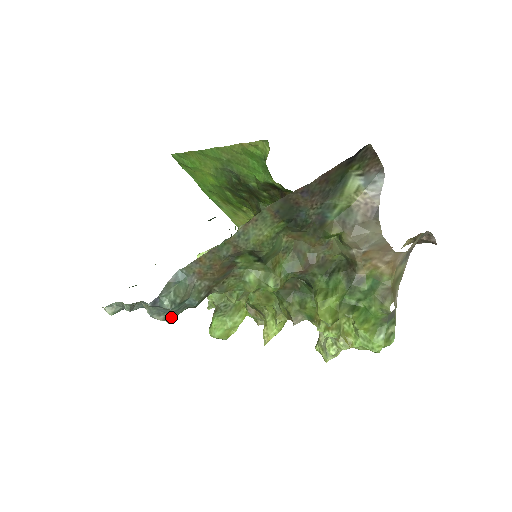
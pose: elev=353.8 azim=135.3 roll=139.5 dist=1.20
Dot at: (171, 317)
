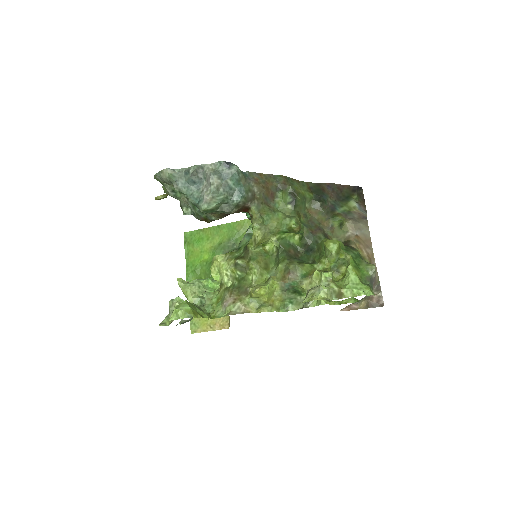
Dot at: (217, 195)
